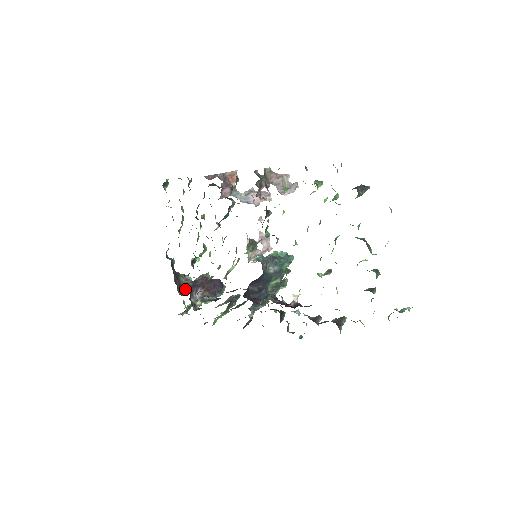
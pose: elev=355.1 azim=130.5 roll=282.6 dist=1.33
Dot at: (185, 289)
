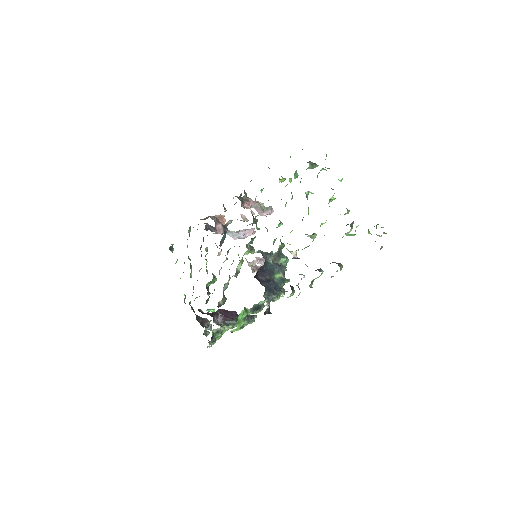
Dot at: (207, 327)
